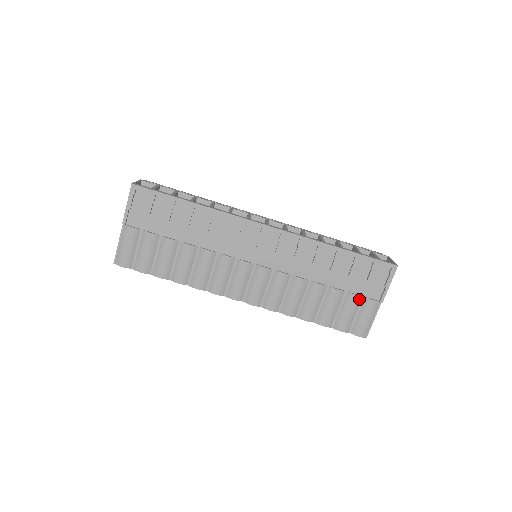
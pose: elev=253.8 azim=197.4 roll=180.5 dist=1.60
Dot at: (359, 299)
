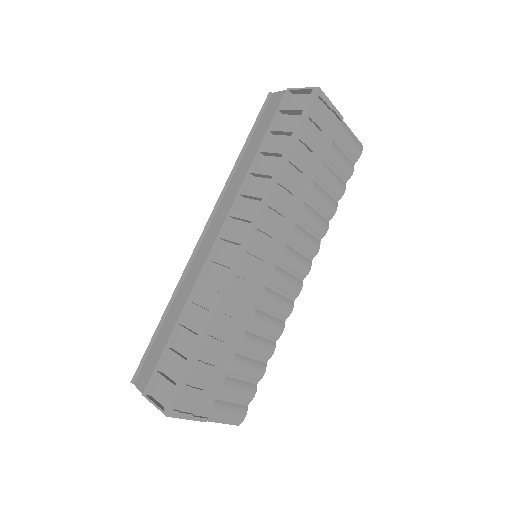
Dot at: (334, 145)
